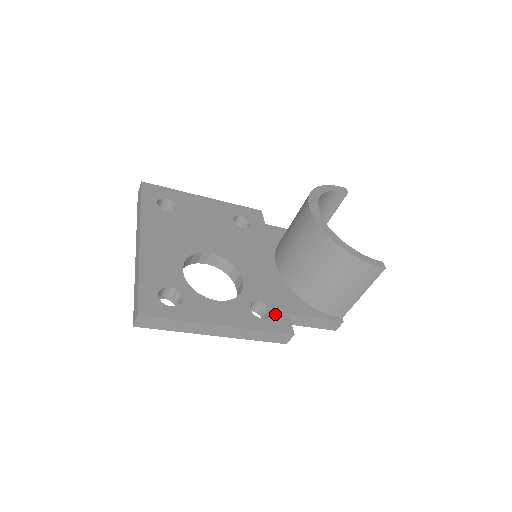
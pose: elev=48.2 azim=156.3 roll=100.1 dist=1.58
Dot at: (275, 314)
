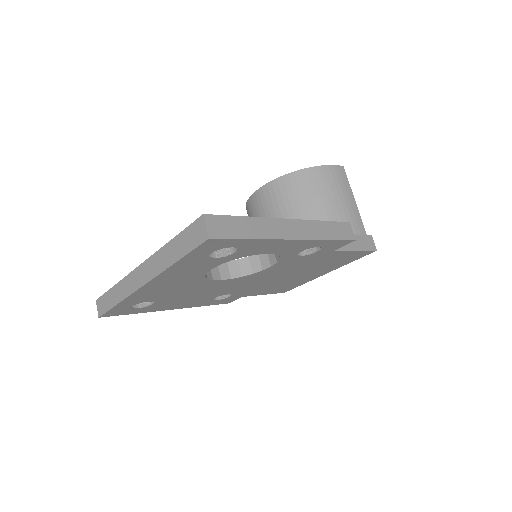
Dot at: occluded
